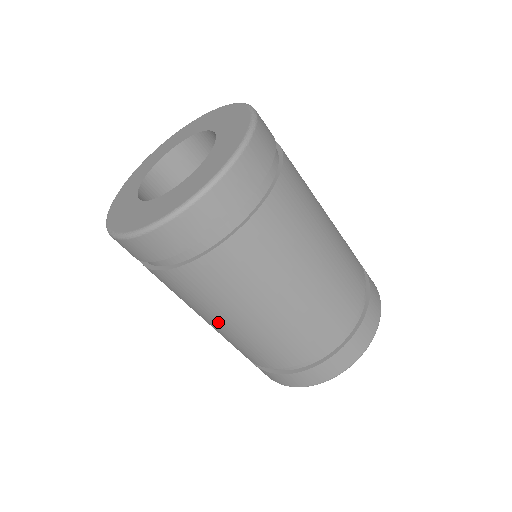
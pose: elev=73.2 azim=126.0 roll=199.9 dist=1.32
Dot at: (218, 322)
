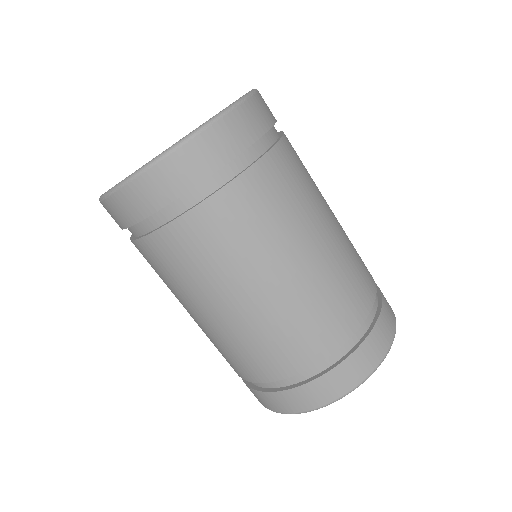
Dot at: (195, 311)
